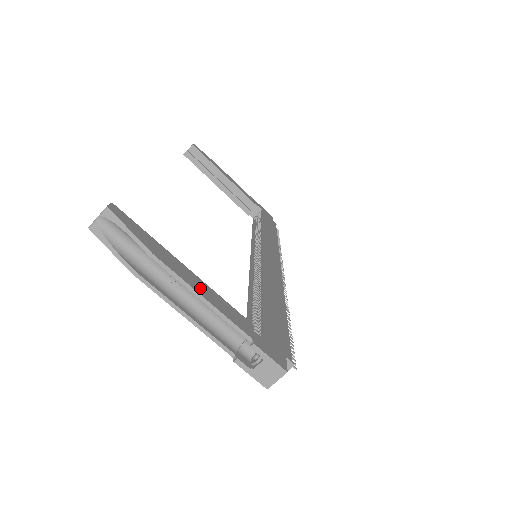
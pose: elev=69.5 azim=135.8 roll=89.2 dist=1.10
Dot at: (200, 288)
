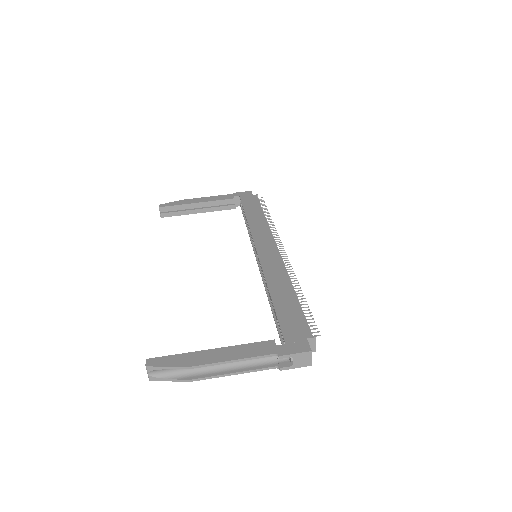
Dot at: (227, 356)
